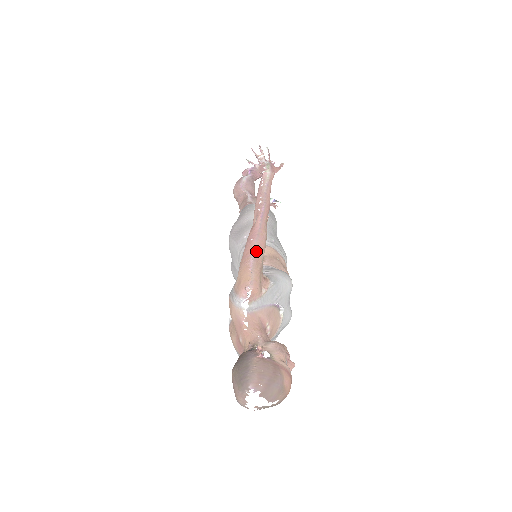
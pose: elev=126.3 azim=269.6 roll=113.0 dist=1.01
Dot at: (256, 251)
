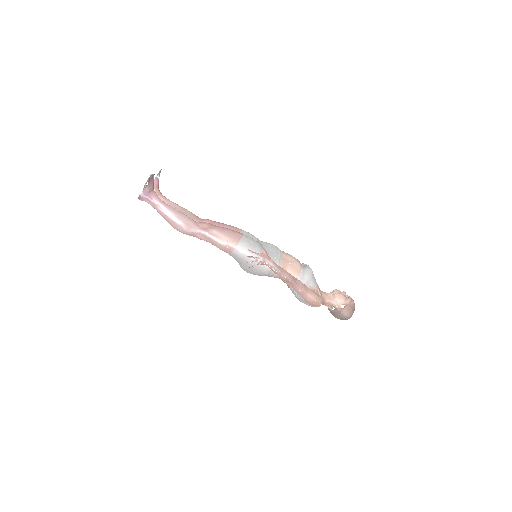
Dot at: (307, 292)
